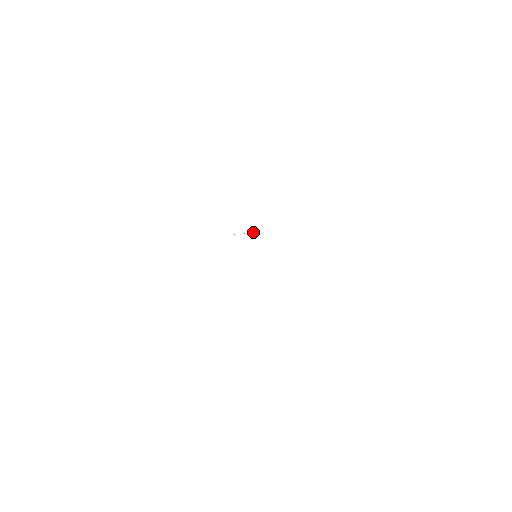
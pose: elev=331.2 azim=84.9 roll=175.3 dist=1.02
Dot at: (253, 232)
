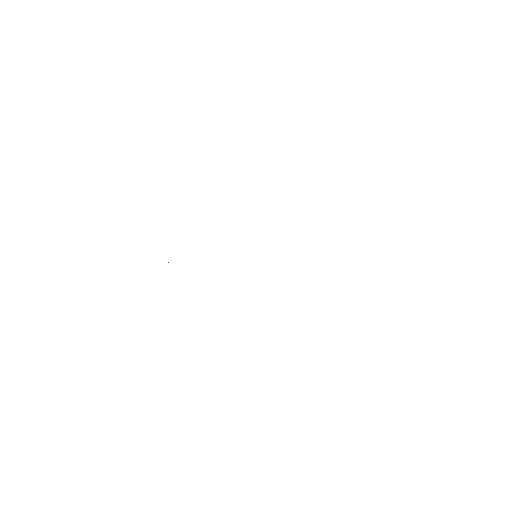
Dot at: occluded
